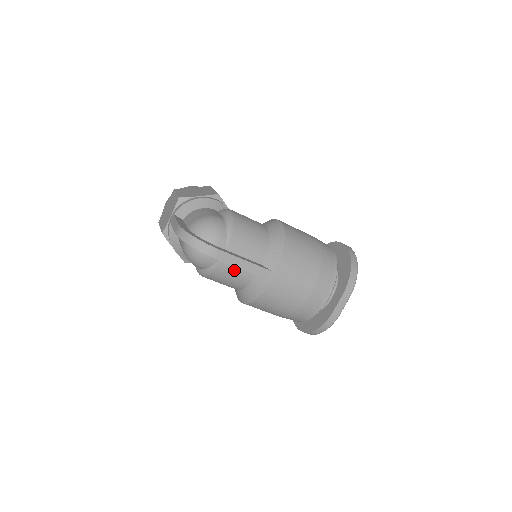
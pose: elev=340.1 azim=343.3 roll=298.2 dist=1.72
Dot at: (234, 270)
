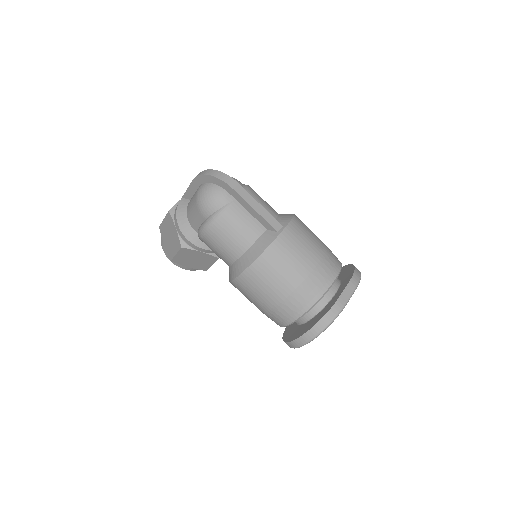
Dot at: (245, 217)
